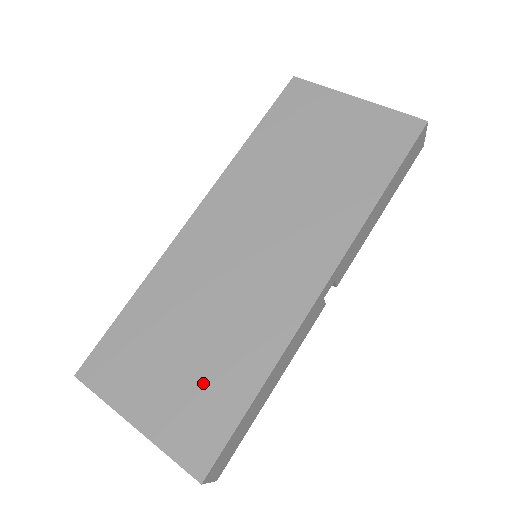
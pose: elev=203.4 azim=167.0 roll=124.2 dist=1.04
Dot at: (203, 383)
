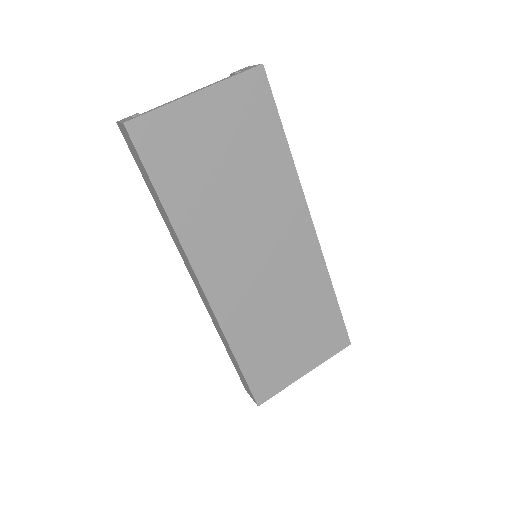
Dot at: (313, 327)
